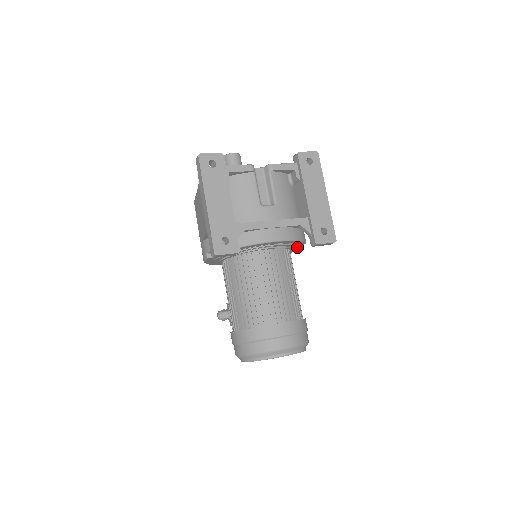
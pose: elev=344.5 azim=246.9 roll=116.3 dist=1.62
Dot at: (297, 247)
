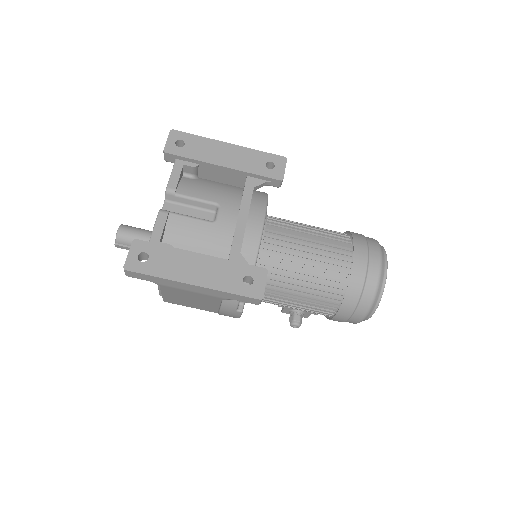
Dot at: occluded
